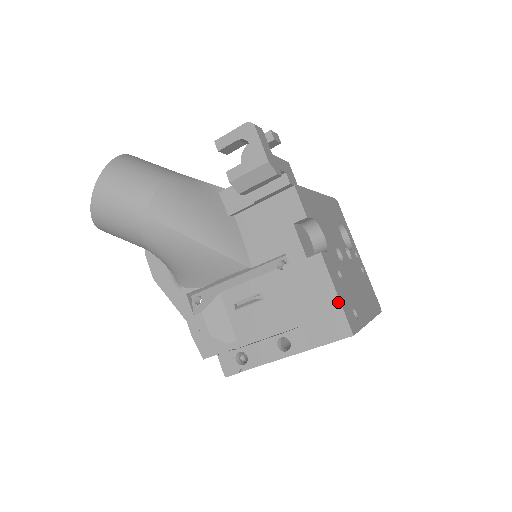
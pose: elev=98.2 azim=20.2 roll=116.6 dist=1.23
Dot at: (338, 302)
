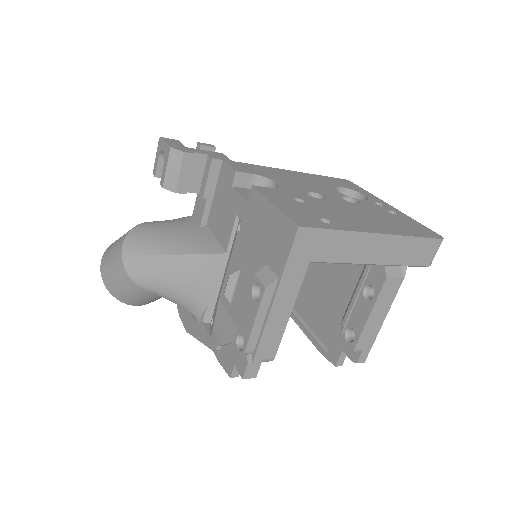
Dot at: (276, 210)
